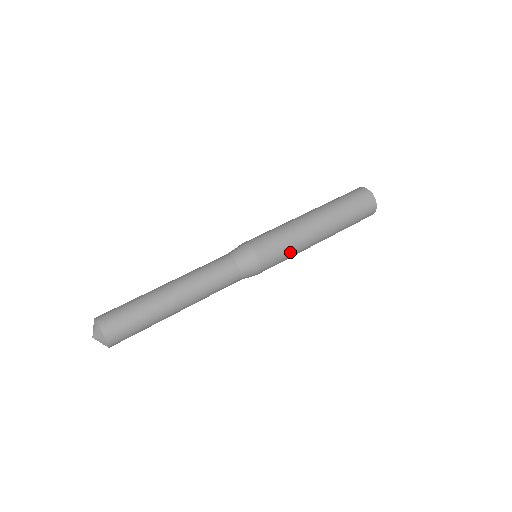
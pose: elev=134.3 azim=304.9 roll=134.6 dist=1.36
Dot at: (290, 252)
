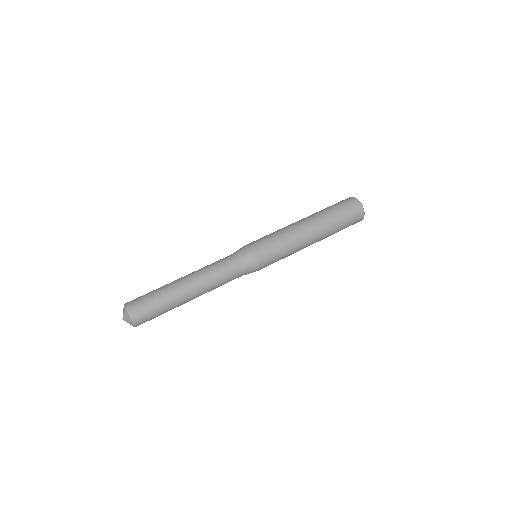
Dot at: occluded
